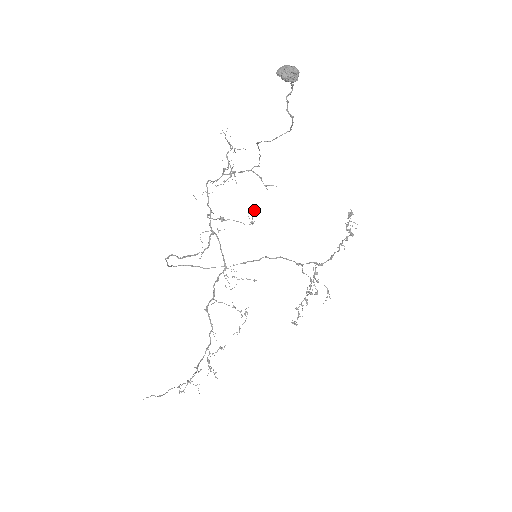
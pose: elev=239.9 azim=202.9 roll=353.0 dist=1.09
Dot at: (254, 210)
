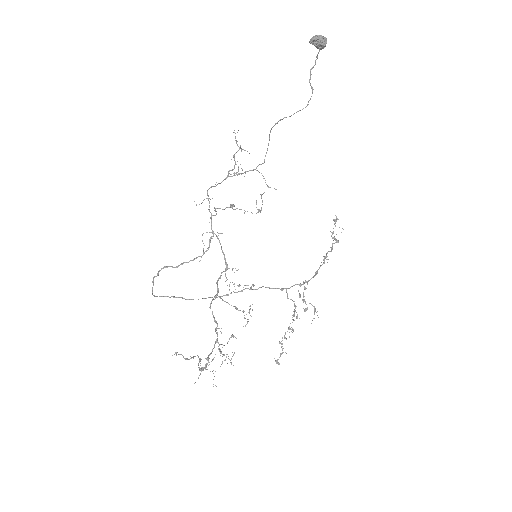
Dot at: occluded
